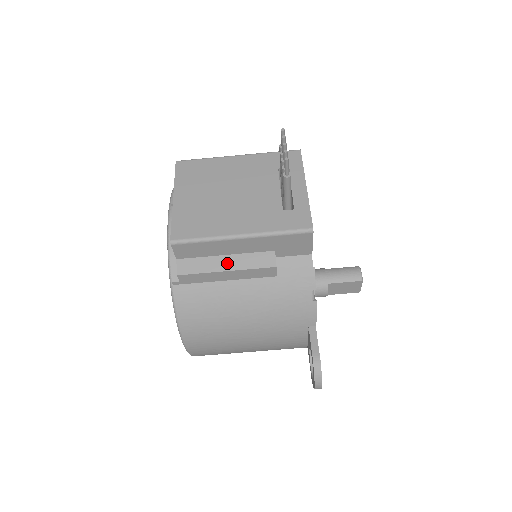
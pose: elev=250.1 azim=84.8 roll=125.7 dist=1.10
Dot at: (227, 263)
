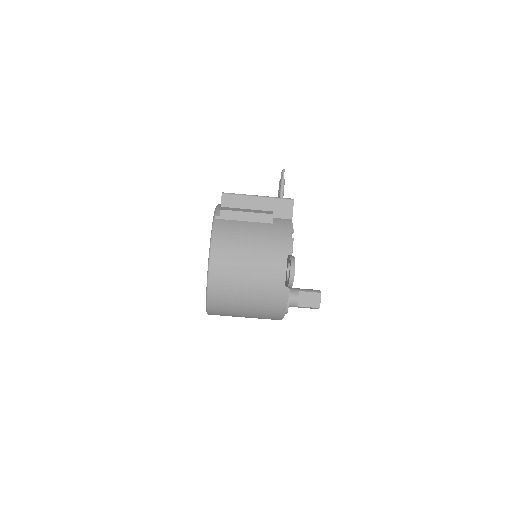
Dot at: (247, 210)
